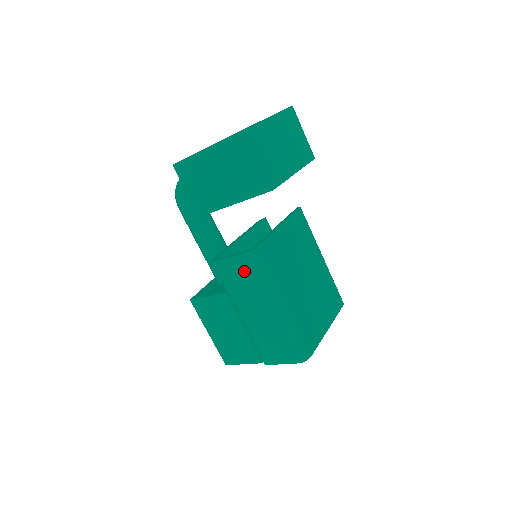
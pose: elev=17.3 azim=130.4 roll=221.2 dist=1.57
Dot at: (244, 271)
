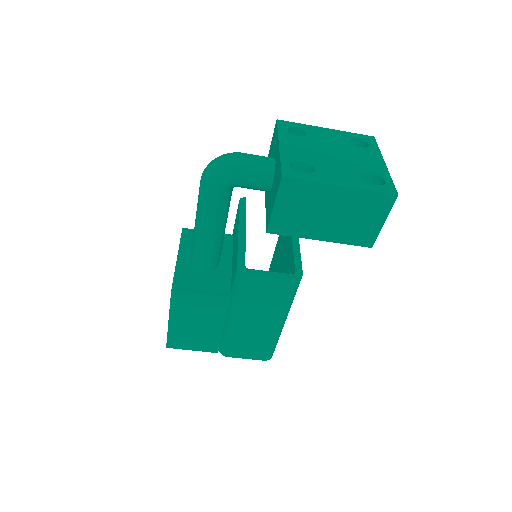
Dot at: (278, 291)
